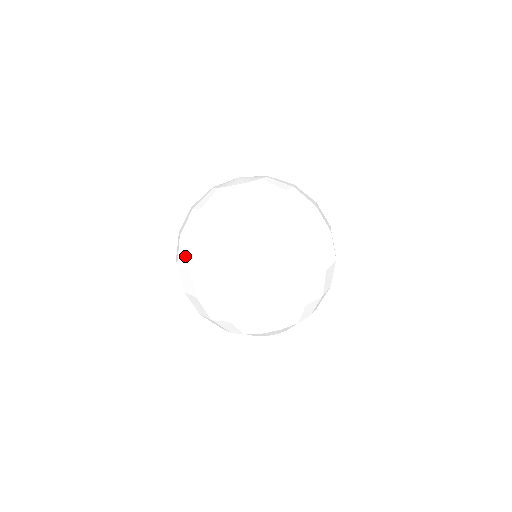
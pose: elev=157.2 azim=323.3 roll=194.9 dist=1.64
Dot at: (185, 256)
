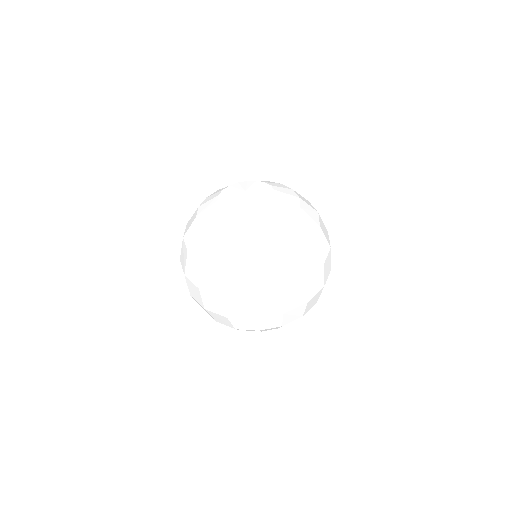
Dot at: (240, 288)
